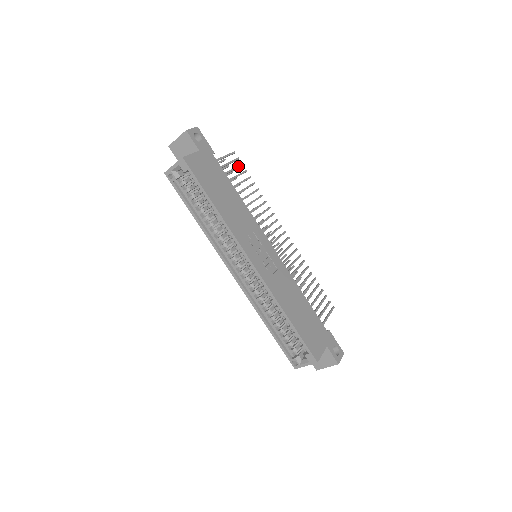
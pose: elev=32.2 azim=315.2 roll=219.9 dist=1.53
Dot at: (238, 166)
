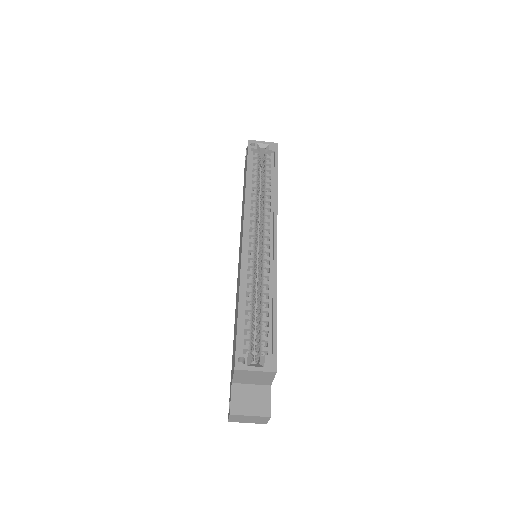
Dot at: occluded
